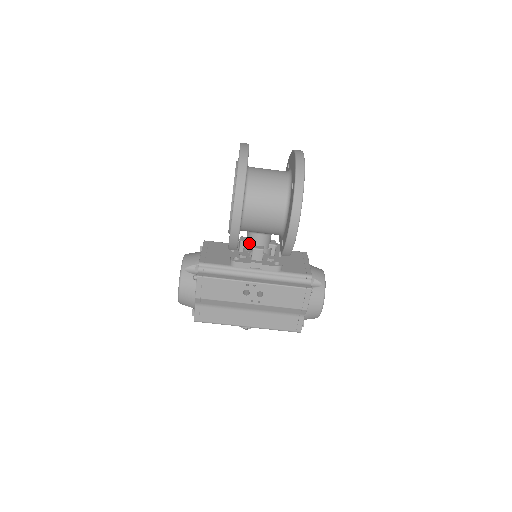
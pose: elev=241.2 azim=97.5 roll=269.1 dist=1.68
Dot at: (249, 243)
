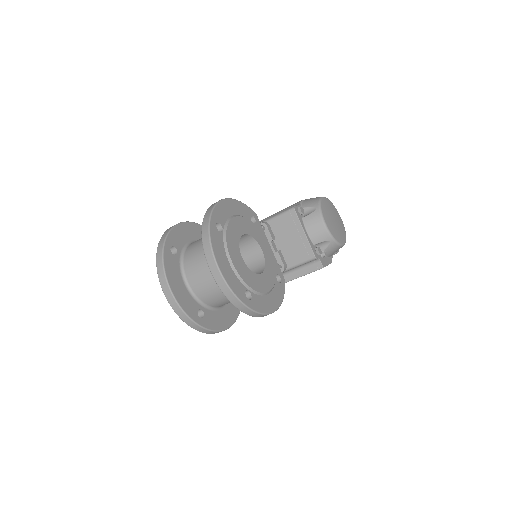
Dot at: occluded
